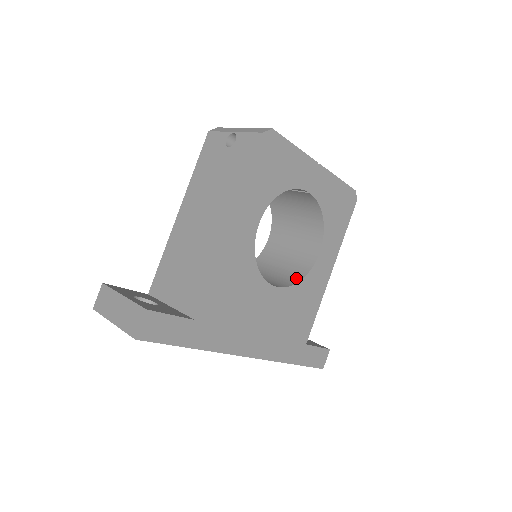
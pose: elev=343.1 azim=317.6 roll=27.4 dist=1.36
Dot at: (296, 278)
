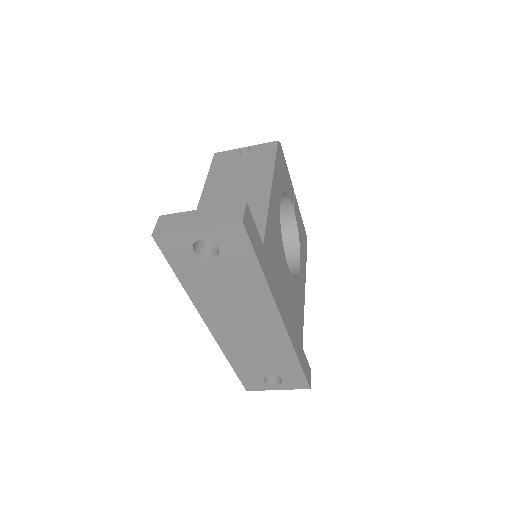
Dot at: occluded
